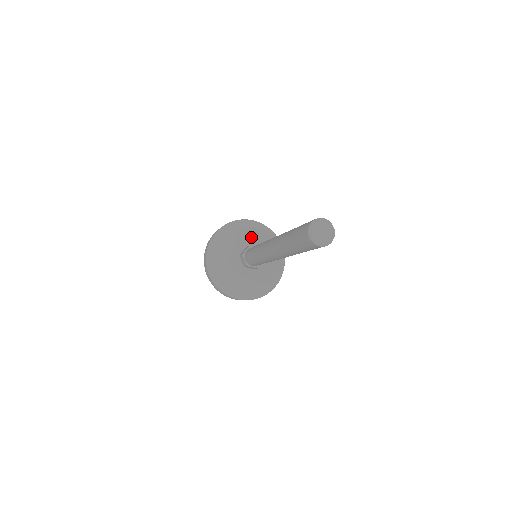
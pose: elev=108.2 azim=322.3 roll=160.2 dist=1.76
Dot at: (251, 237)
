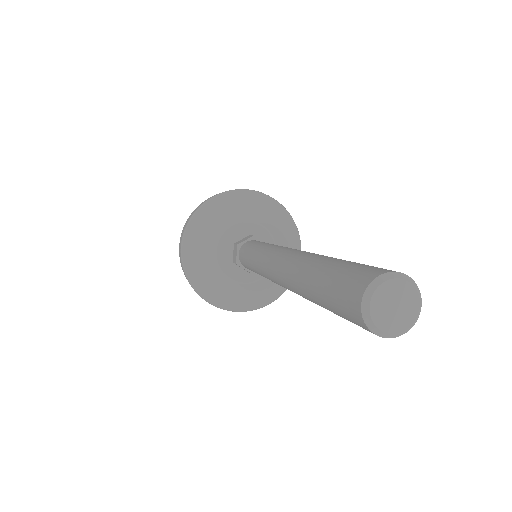
Dot at: (262, 223)
